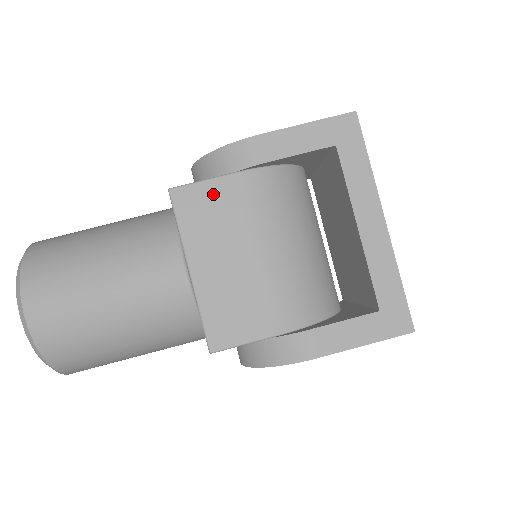
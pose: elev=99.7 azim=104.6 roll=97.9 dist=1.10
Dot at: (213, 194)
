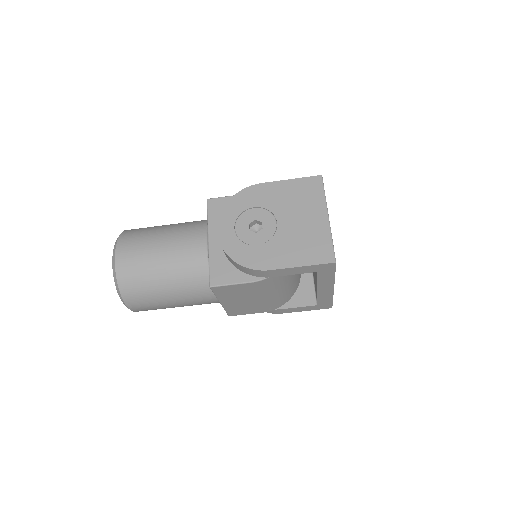
Dot at: (237, 288)
